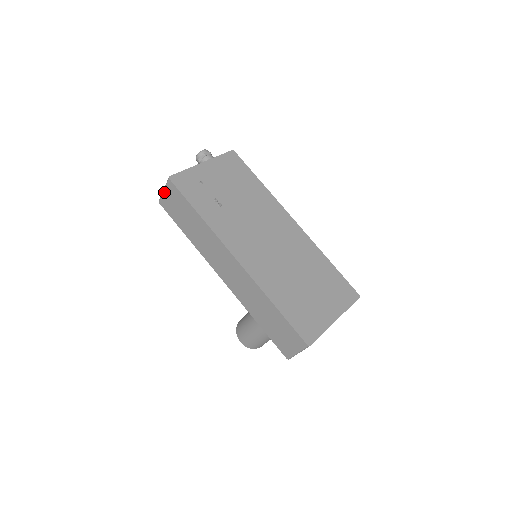
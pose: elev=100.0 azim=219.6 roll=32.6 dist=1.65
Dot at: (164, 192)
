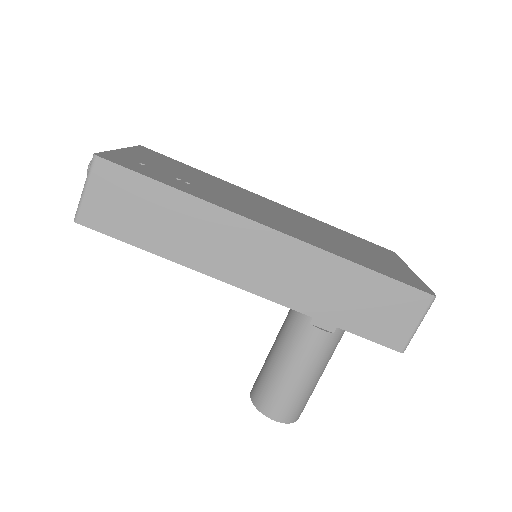
Dot at: (87, 191)
